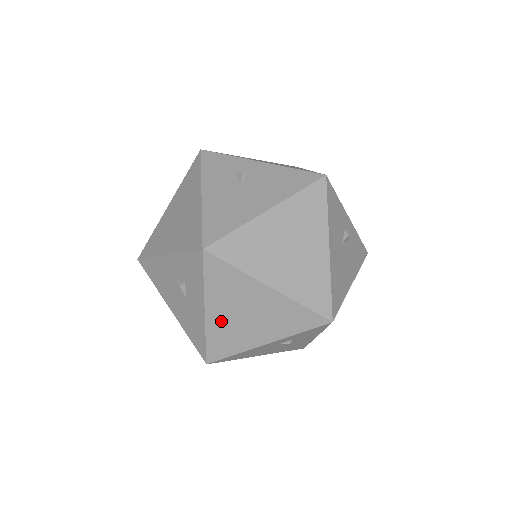
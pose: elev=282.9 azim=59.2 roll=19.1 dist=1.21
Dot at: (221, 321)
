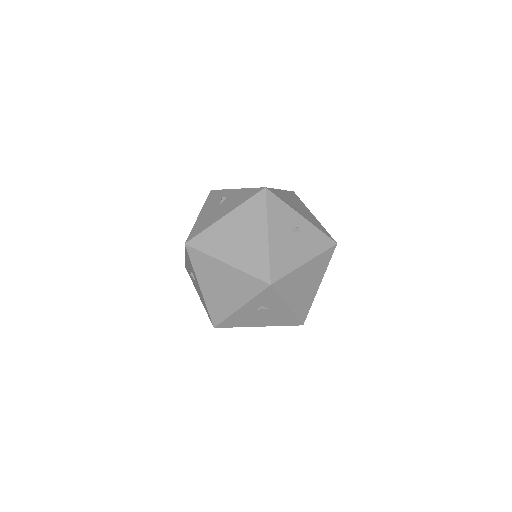
Dot at: (210, 293)
